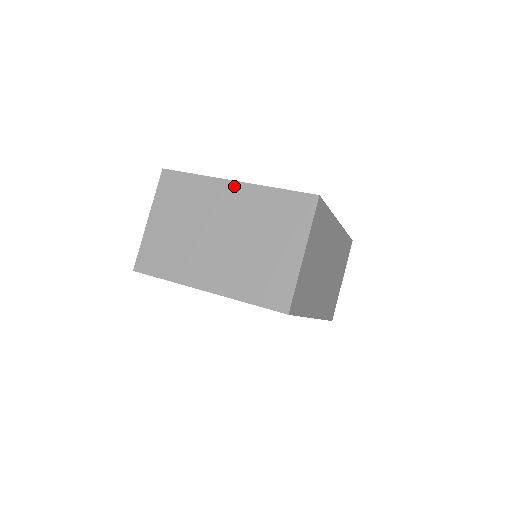
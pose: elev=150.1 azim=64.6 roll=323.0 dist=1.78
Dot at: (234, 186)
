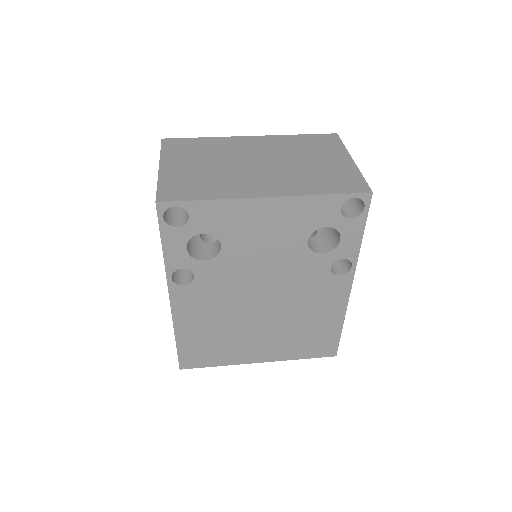
Dot at: (252, 138)
